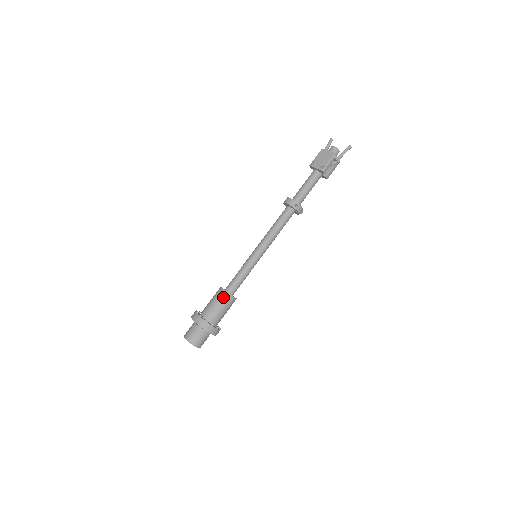
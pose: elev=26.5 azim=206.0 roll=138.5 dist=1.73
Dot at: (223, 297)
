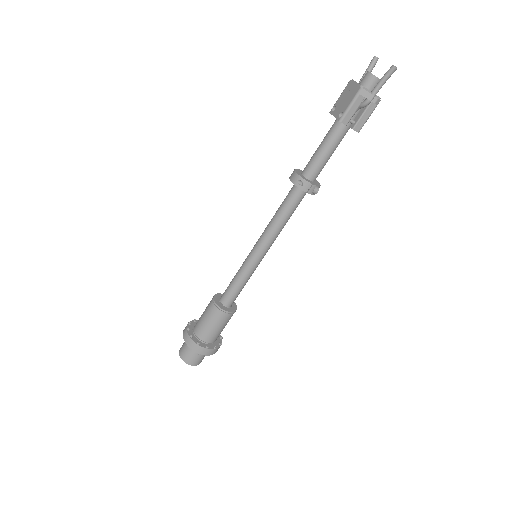
Dot at: (211, 309)
